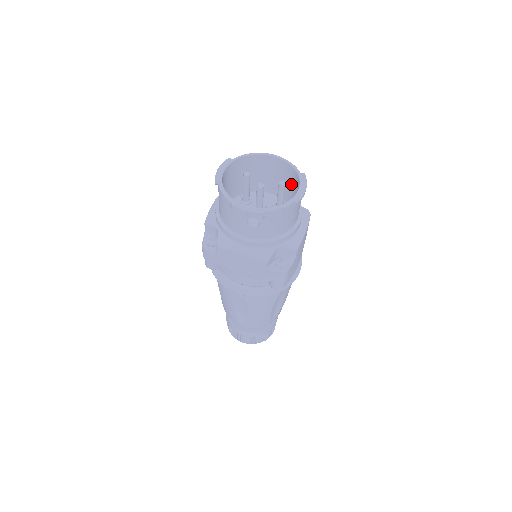
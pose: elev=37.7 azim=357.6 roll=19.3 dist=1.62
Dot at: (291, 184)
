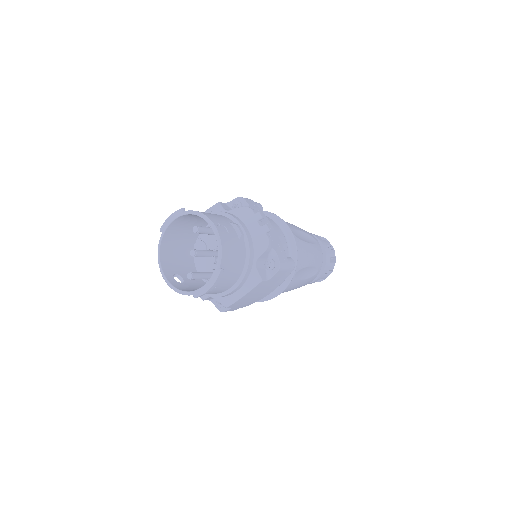
Dot at: (231, 258)
